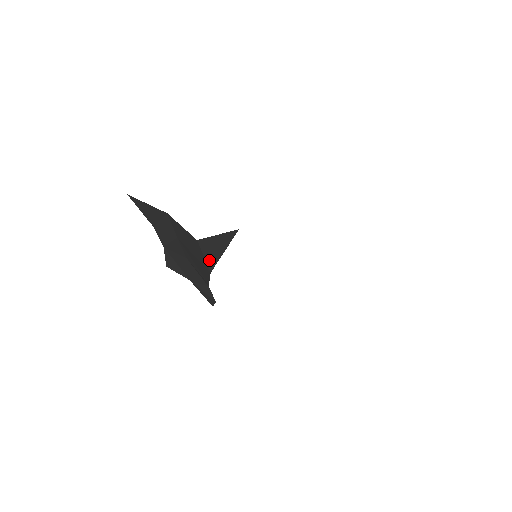
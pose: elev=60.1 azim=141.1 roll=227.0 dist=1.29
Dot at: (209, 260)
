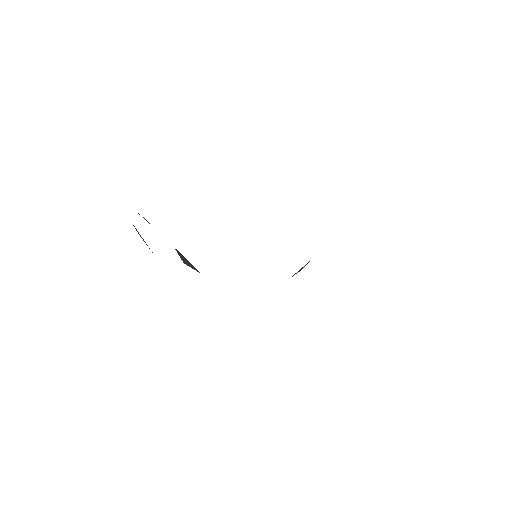
Dot at: occluded
